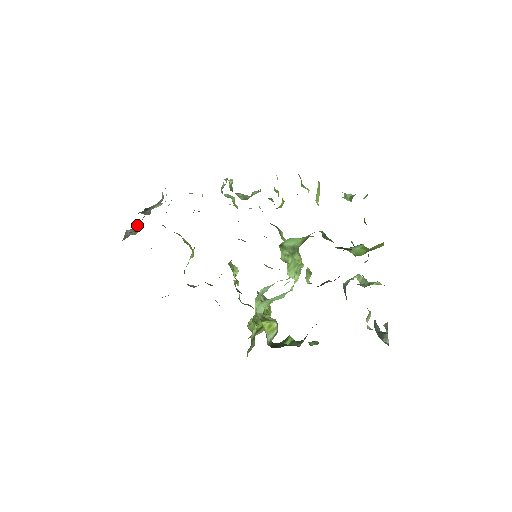
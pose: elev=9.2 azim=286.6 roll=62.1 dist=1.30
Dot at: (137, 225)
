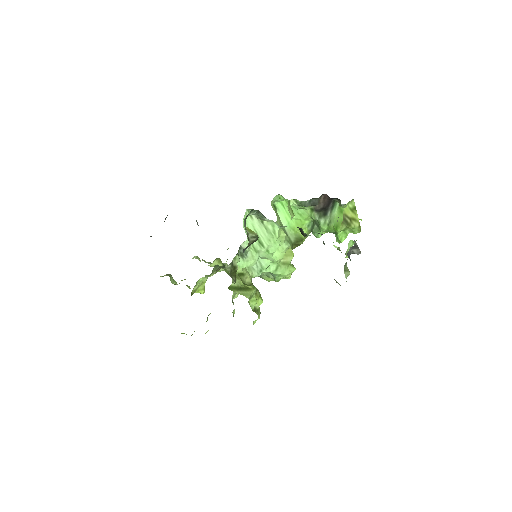
Dot at: occluded
